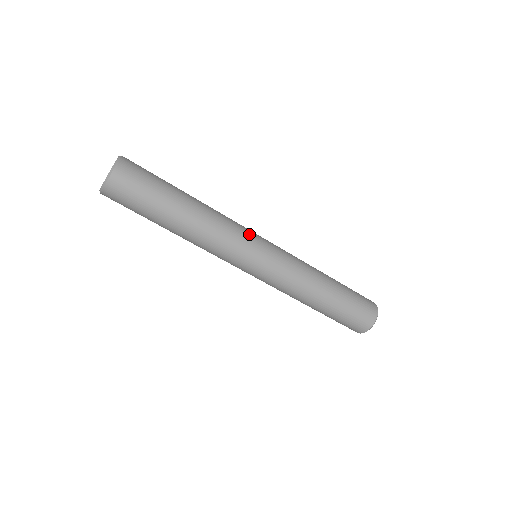
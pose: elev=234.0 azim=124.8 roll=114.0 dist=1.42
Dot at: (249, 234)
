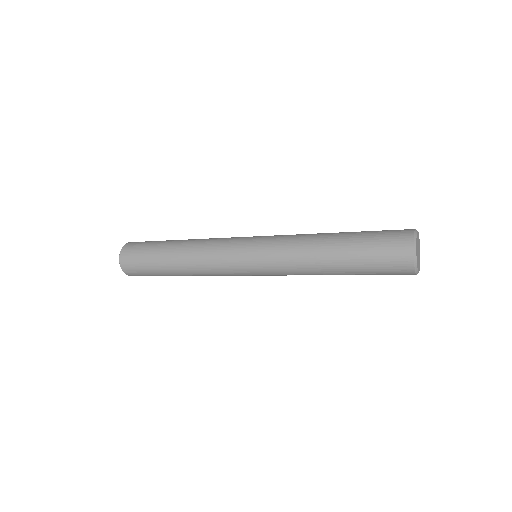
Dot at: (228, 261)
